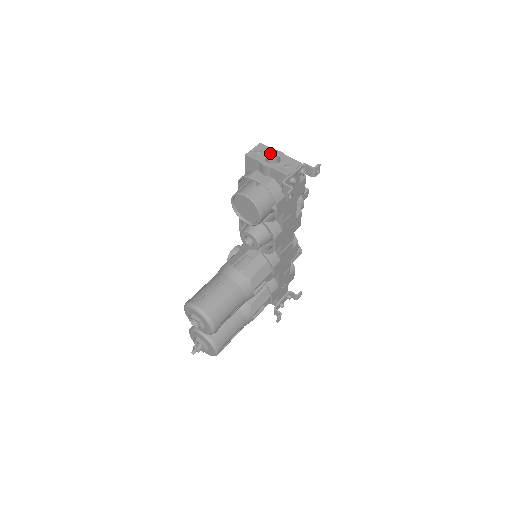
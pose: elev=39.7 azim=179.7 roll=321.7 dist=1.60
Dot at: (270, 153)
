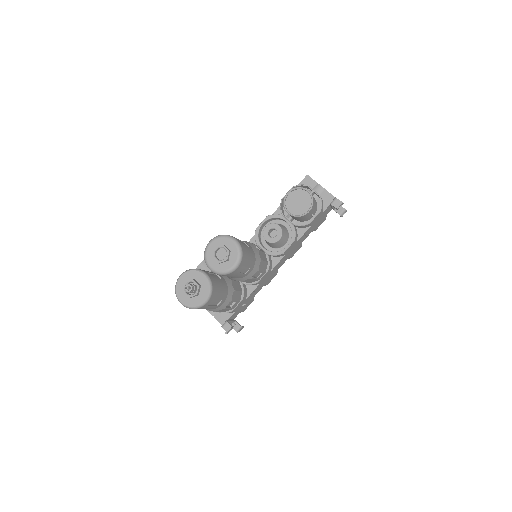
Dot at: occluded
